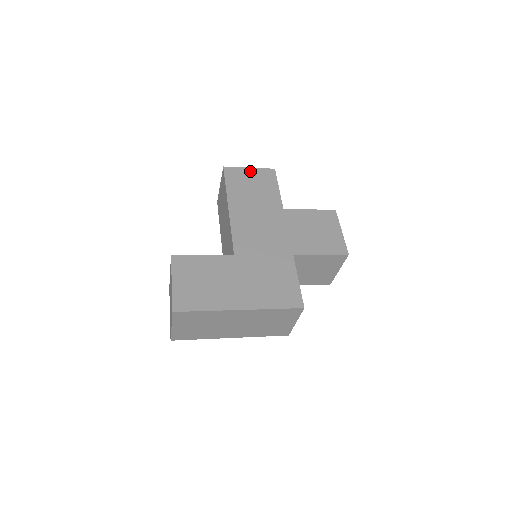
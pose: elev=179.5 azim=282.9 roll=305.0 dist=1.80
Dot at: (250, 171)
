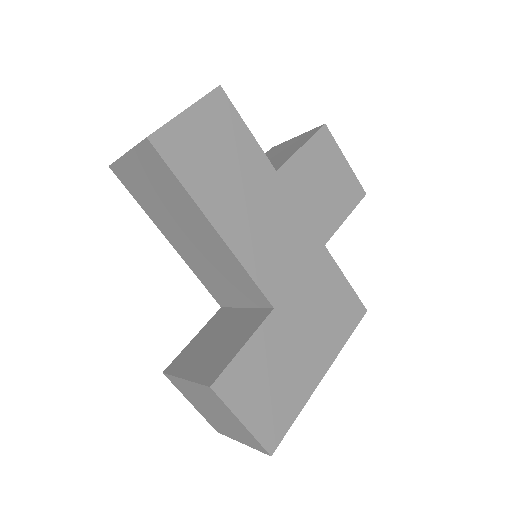
Dot at: (192, 118)
